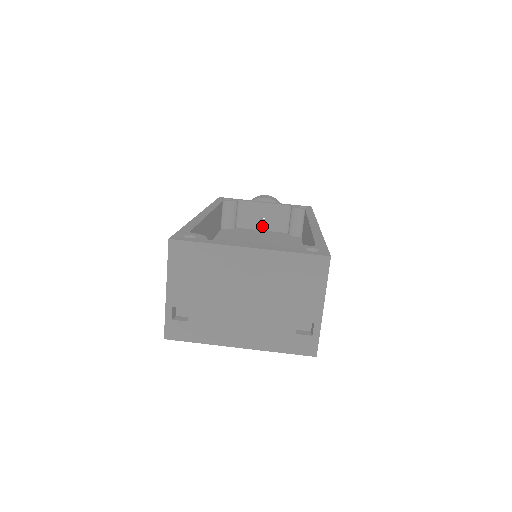
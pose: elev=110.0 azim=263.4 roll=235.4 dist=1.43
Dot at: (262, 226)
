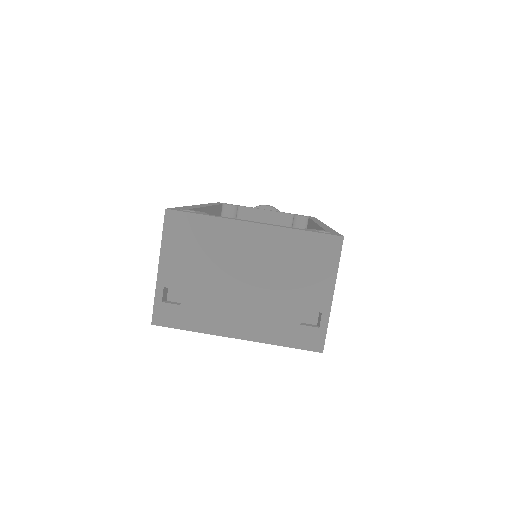
Dot at: occluded
